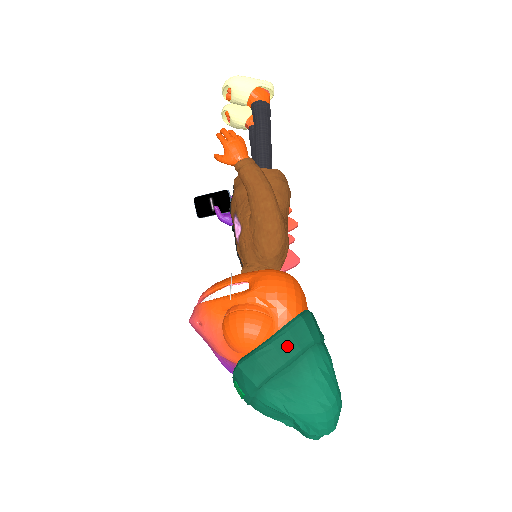
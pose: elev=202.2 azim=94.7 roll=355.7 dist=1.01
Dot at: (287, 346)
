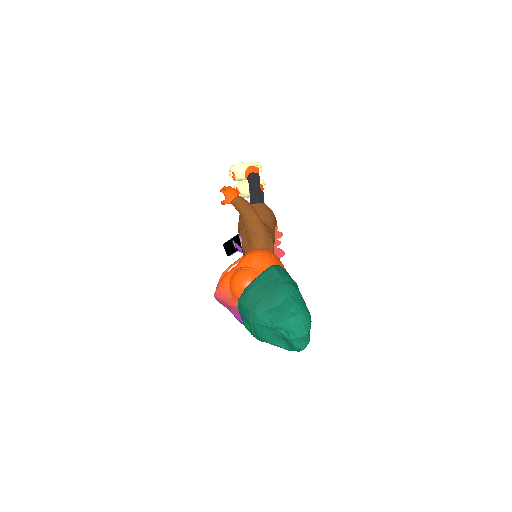
Dot at: (264, 282)
